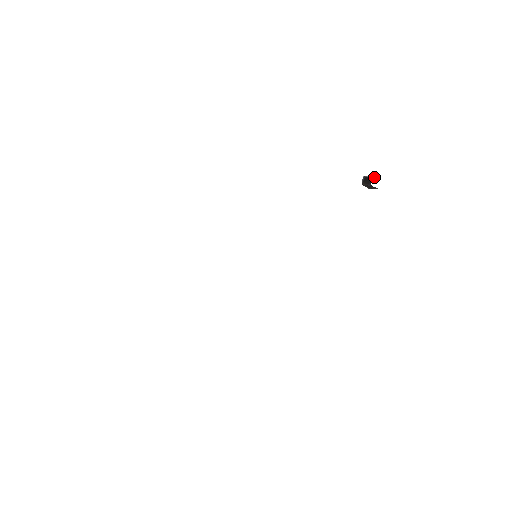
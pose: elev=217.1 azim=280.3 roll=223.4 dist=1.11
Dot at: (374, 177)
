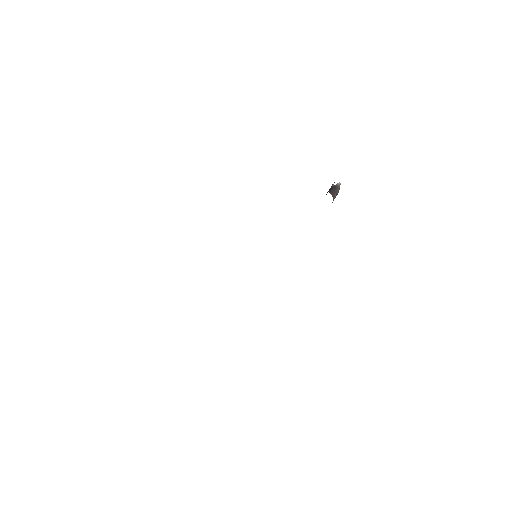
Dot at: (329, 191)
